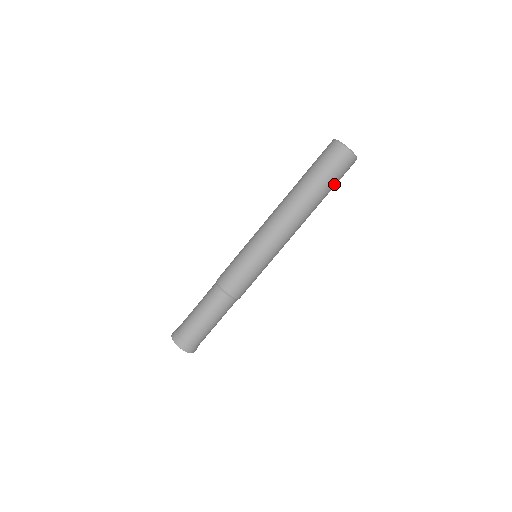
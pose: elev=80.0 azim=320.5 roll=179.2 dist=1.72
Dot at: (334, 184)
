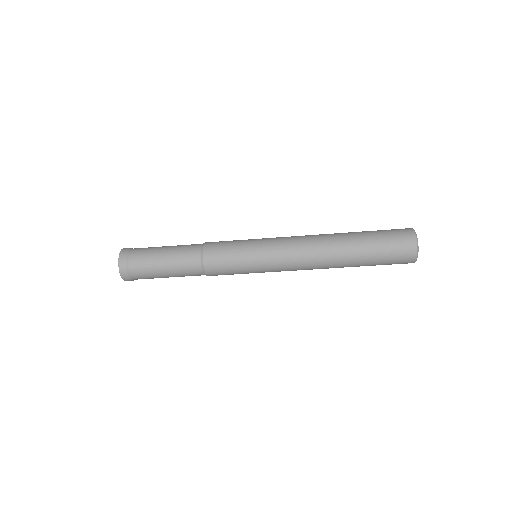
Dot at: occluded
